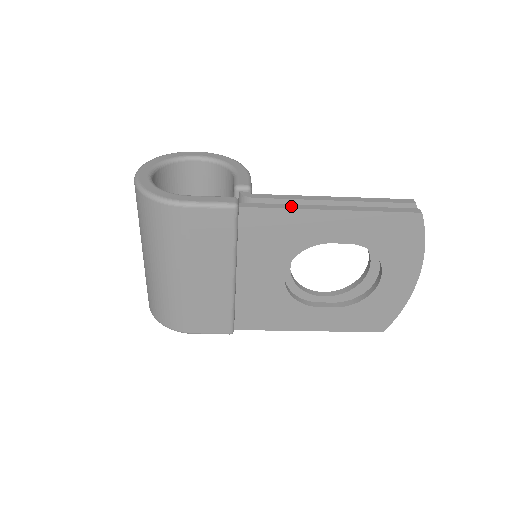
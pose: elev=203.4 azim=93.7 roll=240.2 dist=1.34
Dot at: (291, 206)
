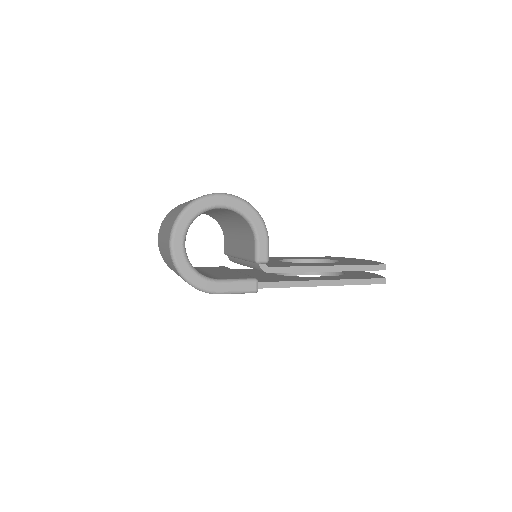
Dot at: (297, 284)
